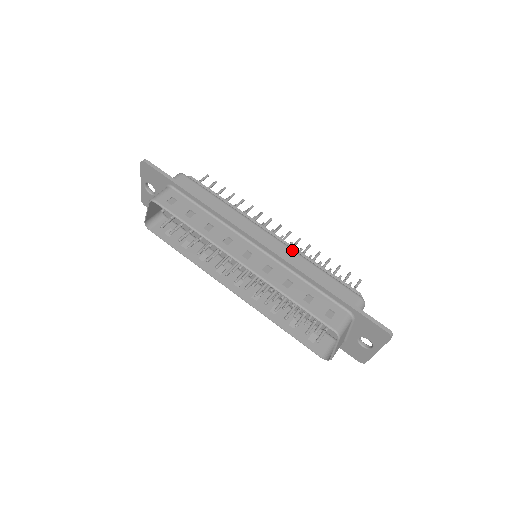
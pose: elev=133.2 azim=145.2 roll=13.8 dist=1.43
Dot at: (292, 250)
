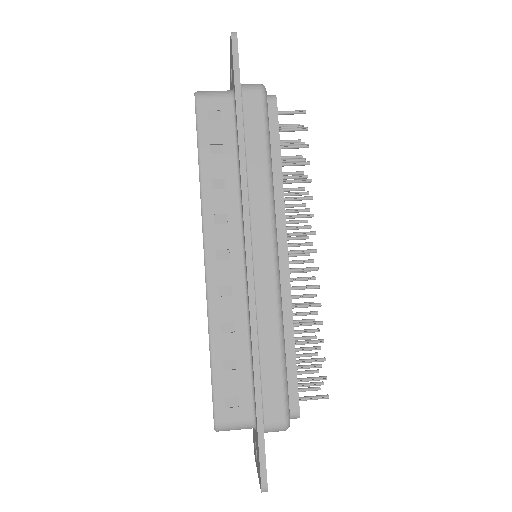
Dot at: (276, 297)
